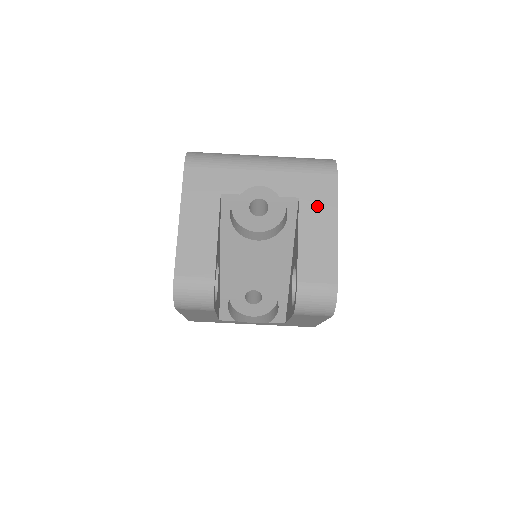
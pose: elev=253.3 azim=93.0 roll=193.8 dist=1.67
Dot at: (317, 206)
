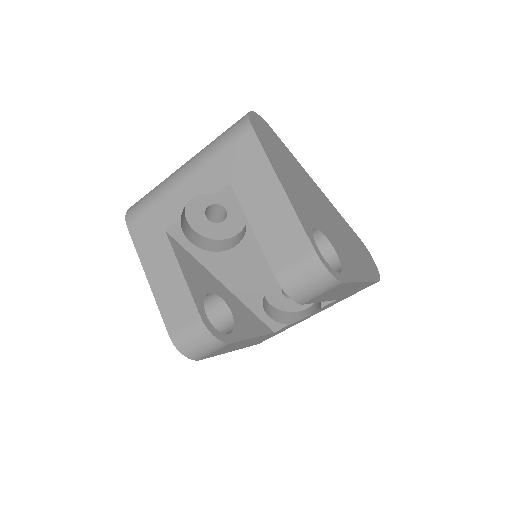
Dot at: (251, 179)
